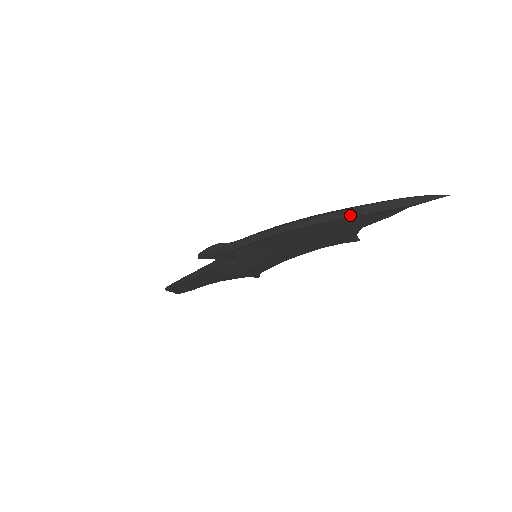
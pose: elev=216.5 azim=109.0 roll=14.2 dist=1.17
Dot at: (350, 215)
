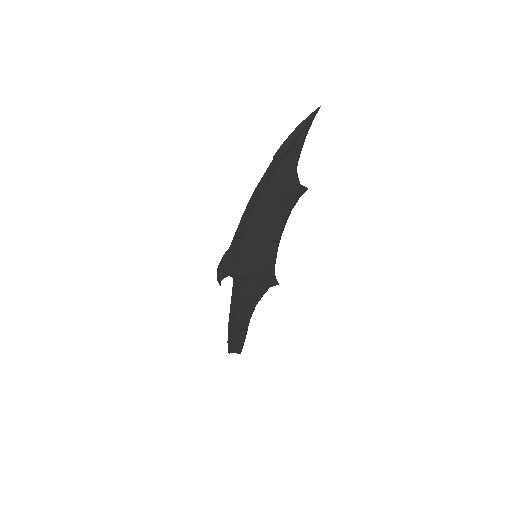
Dot at: (275, 163)
